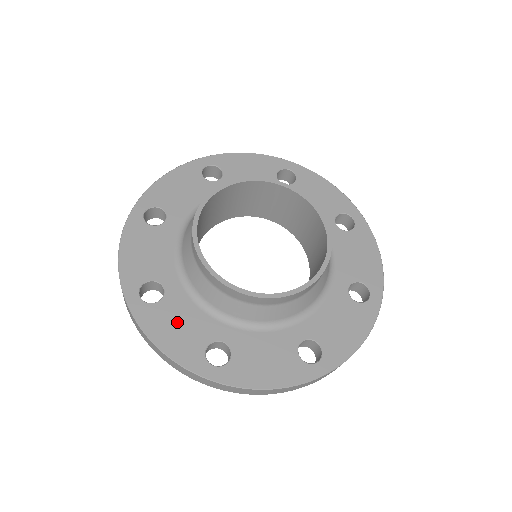
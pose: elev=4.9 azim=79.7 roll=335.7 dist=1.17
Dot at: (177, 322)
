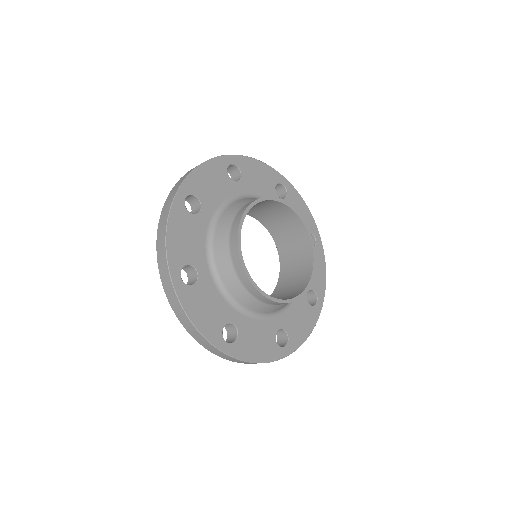
Dot at: (255, 339)
